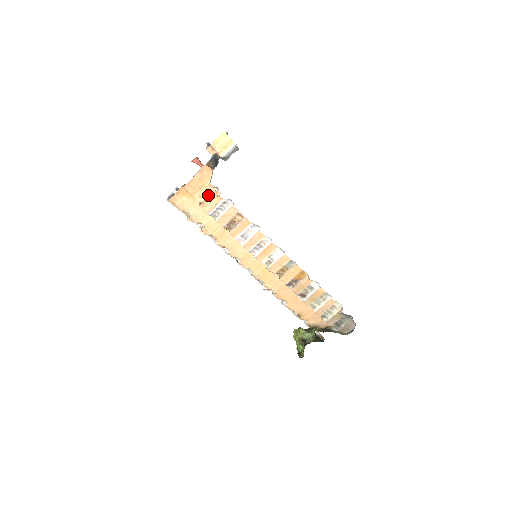
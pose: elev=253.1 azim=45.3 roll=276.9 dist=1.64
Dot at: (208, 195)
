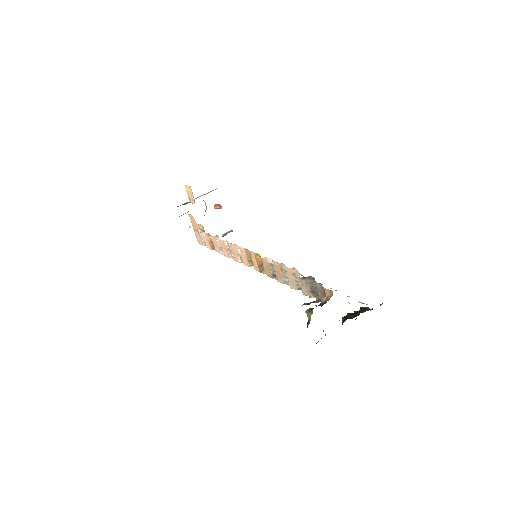
Dot at: occluded
